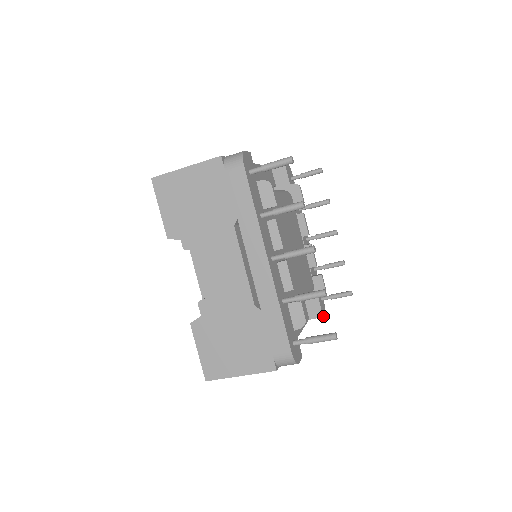
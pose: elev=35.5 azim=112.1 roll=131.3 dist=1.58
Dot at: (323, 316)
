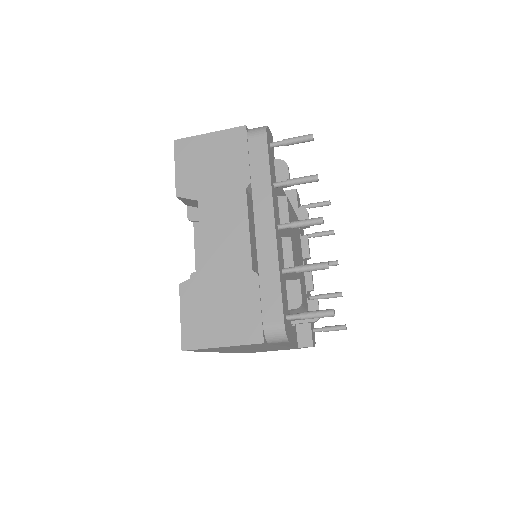
Dot at: (313, 346)
